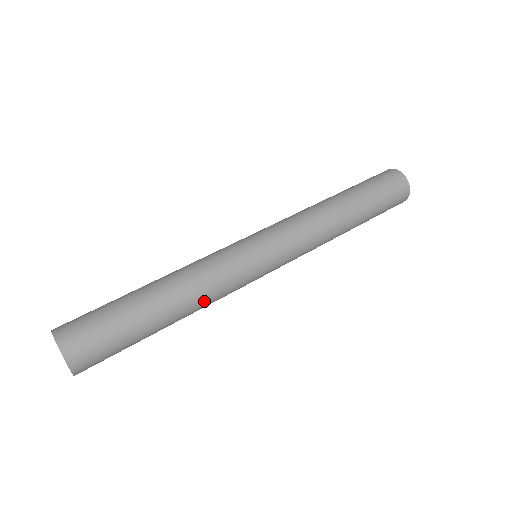
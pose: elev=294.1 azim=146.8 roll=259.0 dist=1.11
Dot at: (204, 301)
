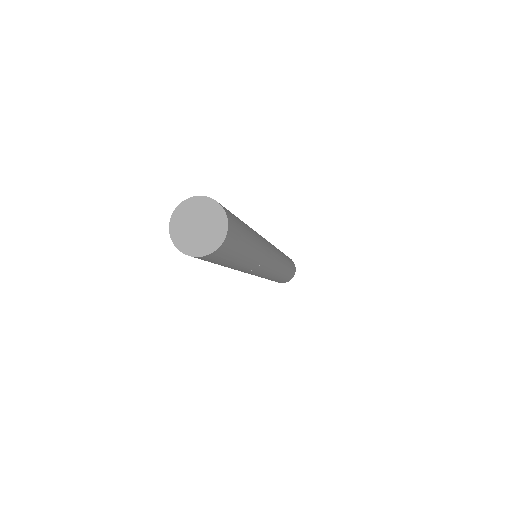
Dot at: (262, 251)
